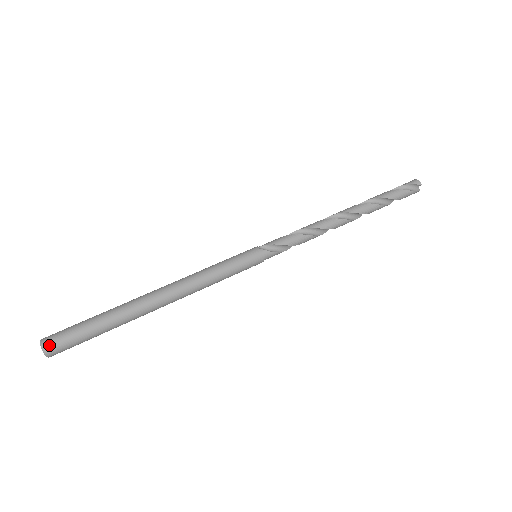
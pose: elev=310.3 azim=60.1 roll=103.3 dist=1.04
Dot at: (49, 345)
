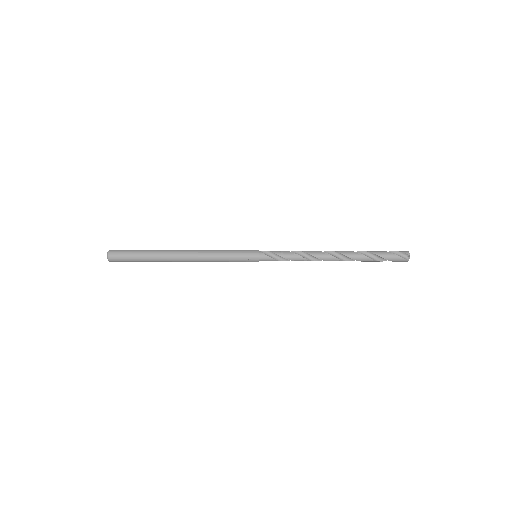
Dot at: (112, 252)
